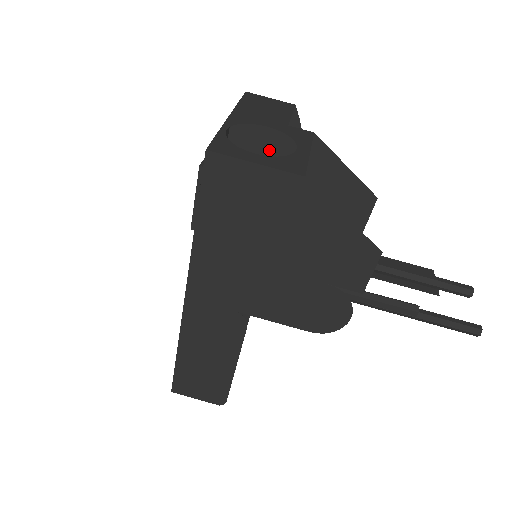
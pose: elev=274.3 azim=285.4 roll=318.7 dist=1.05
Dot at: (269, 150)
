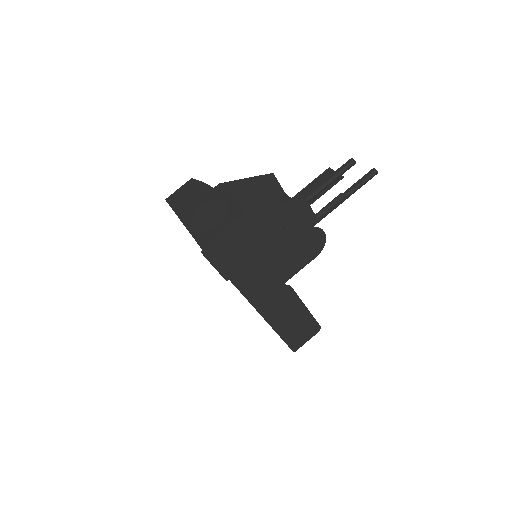
Dot at: (210, 212)
